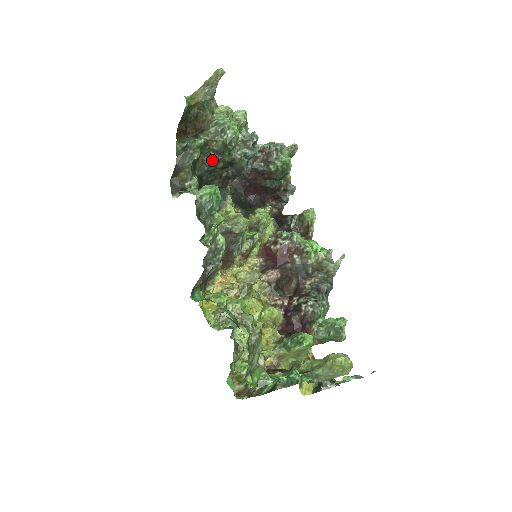
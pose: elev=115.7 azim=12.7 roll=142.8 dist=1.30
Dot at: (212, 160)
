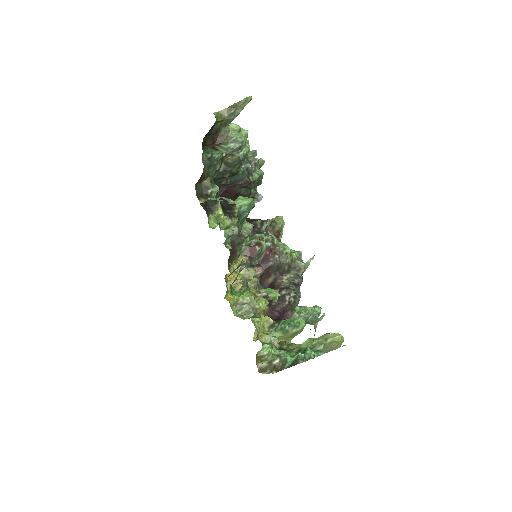
Dot at: (222, 170)
